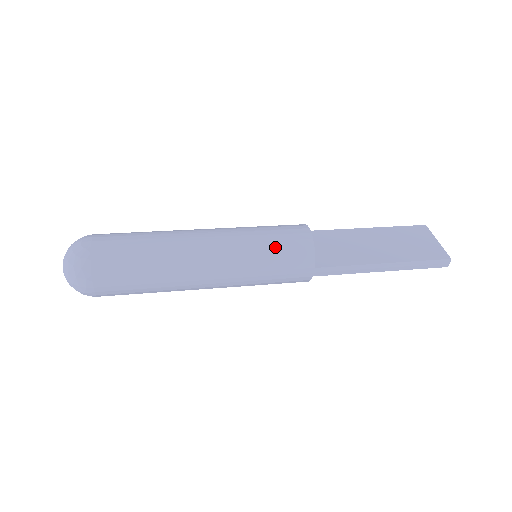
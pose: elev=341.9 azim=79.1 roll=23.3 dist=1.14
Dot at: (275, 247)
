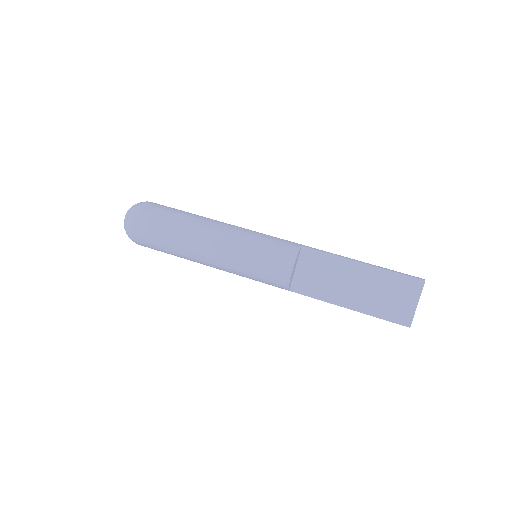
Dot at: (259, 274)
